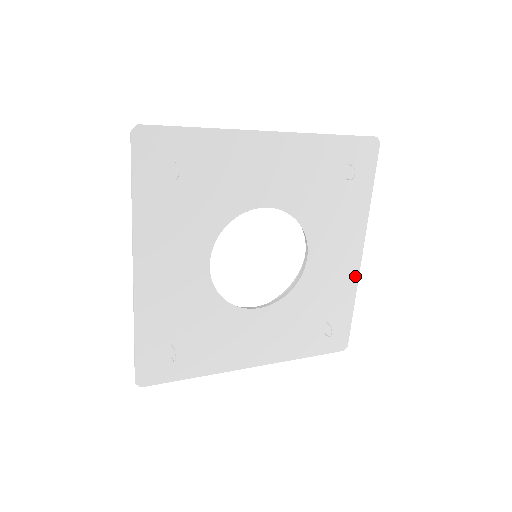
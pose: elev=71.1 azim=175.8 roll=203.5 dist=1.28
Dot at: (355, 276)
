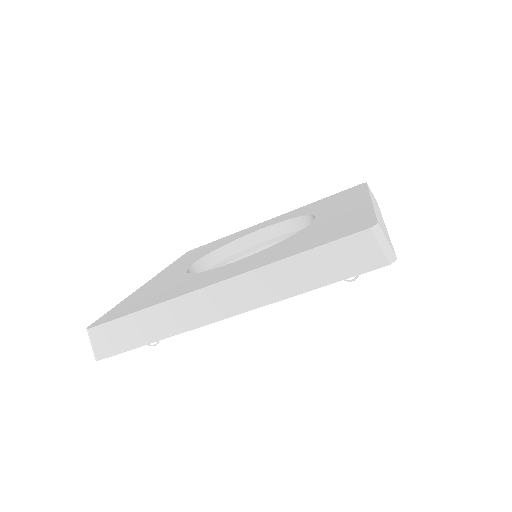
Dot at: occluded
